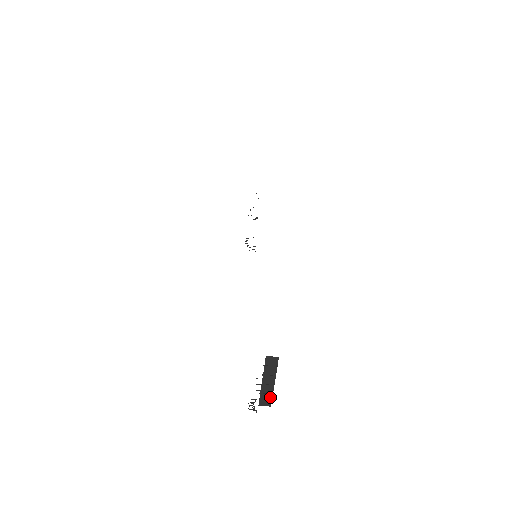
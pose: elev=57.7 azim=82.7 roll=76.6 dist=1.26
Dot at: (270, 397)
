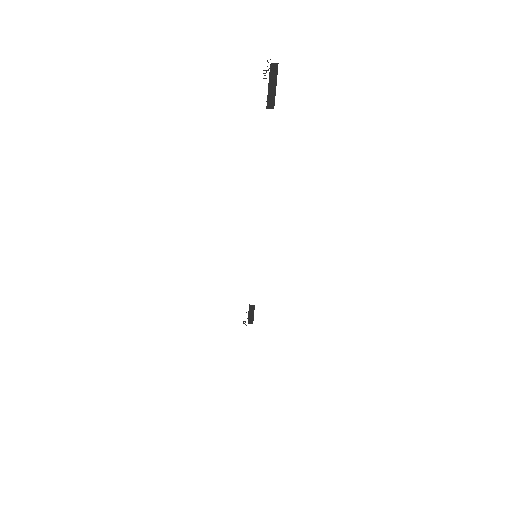
Dot at: (276, 70)
